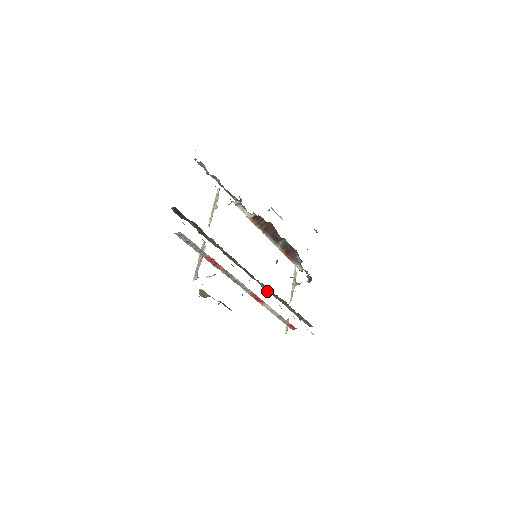
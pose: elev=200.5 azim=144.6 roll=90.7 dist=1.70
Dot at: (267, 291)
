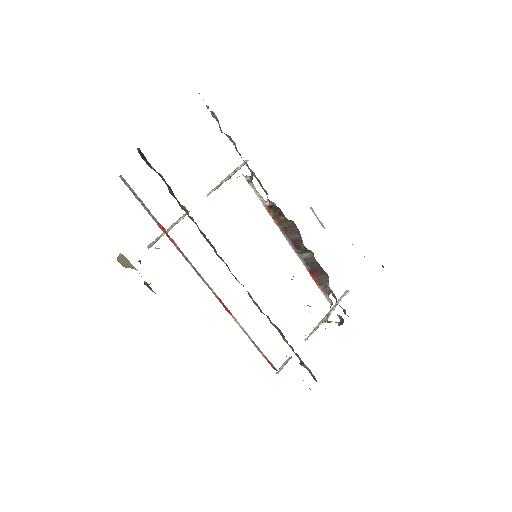
Dot at: (257, 306)
